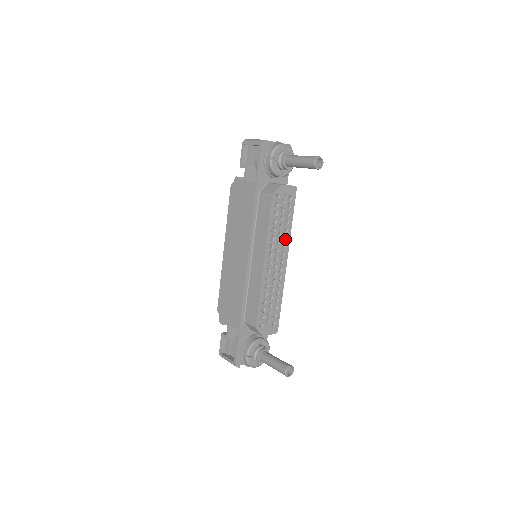
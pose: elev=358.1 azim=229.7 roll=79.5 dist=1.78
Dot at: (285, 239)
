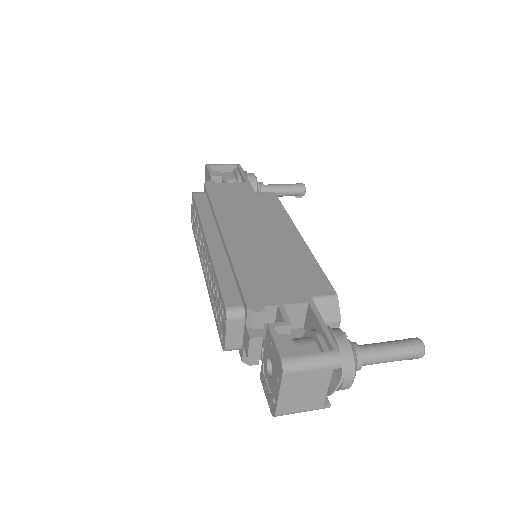
Dot at: occluded
